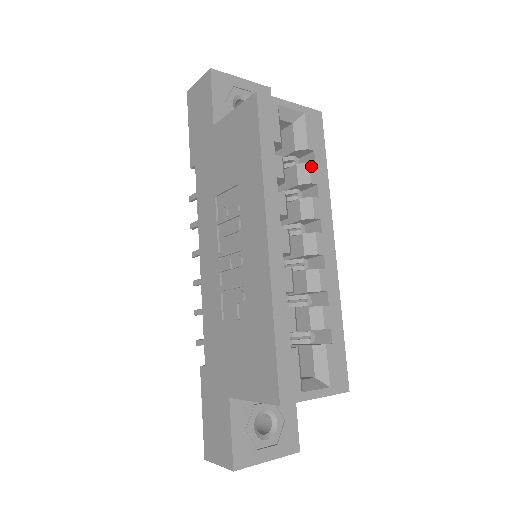
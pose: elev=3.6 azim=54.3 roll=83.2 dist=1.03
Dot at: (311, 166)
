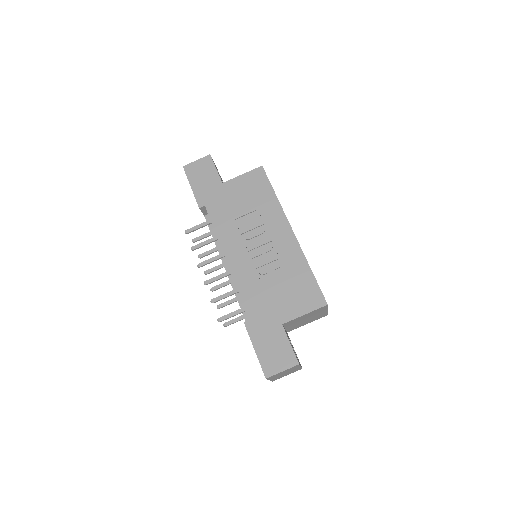
Dot at: occluded
